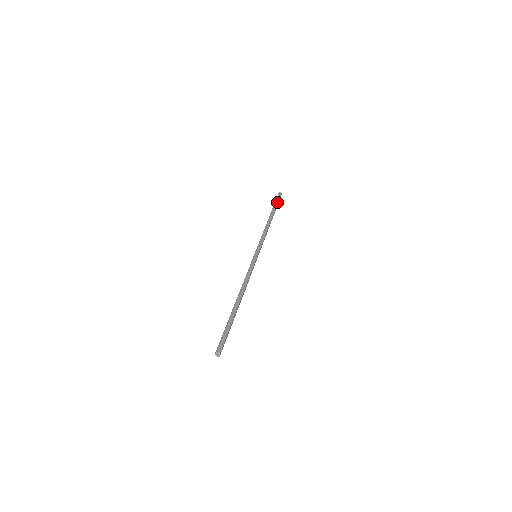
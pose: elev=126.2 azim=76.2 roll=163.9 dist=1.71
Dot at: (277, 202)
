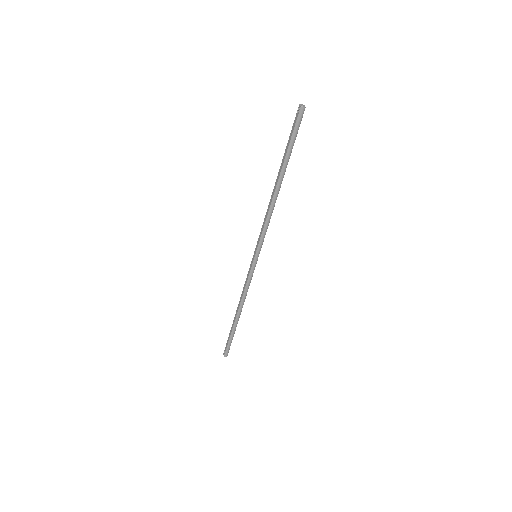
Dot at: occluded
